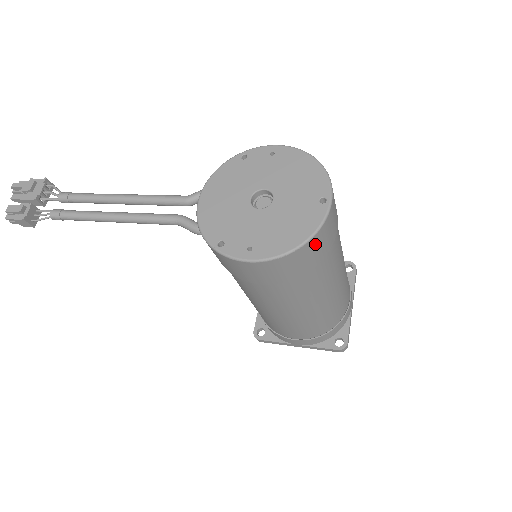
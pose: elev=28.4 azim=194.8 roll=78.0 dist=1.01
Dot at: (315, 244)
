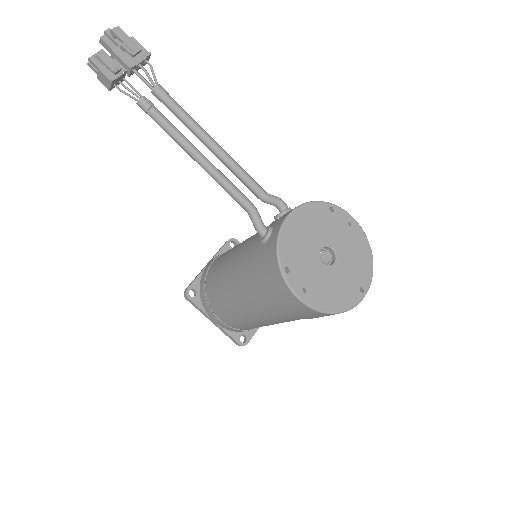
Dot at: occluded
